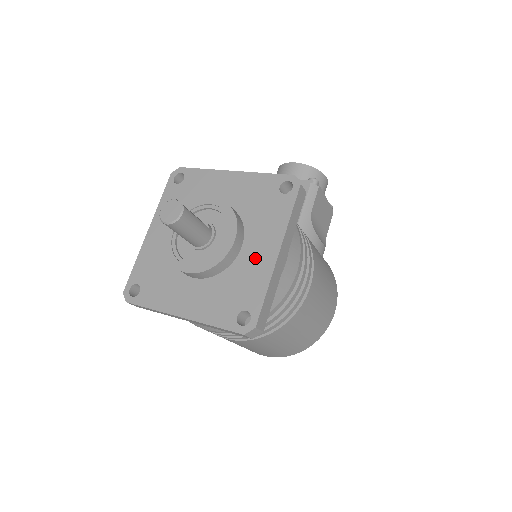
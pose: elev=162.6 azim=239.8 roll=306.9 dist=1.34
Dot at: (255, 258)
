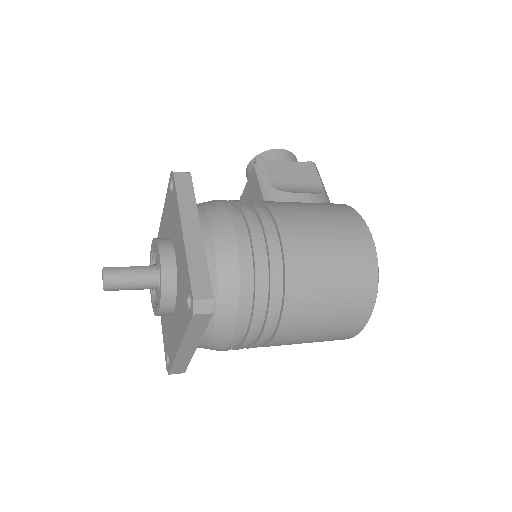
Dot at: (179, 253)
